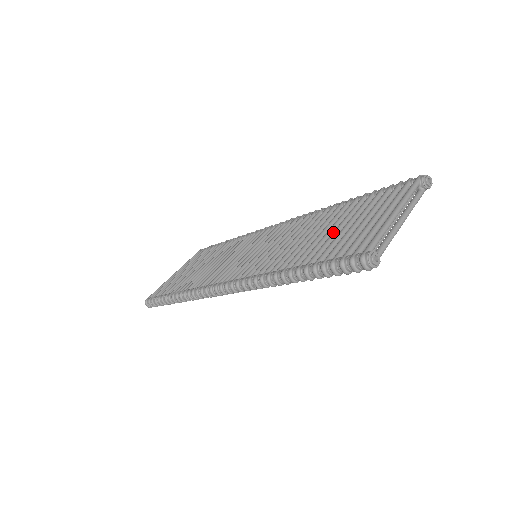
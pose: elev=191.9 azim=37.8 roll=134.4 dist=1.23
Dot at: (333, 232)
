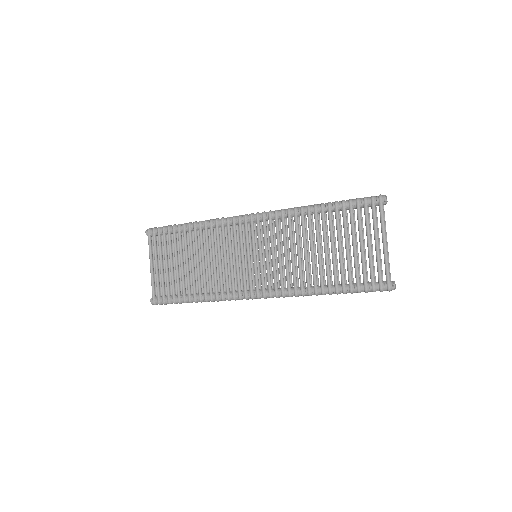
Dot at: (340, 254)
